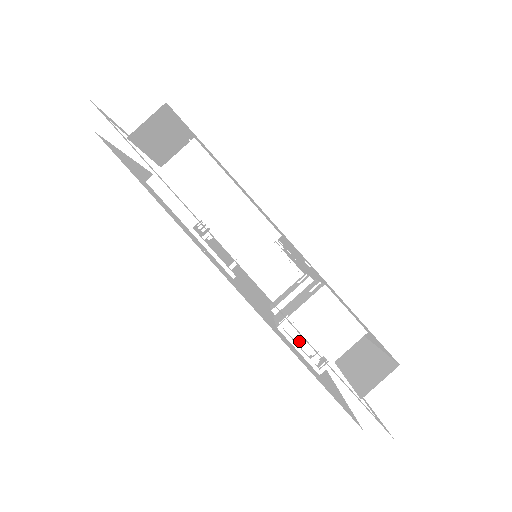
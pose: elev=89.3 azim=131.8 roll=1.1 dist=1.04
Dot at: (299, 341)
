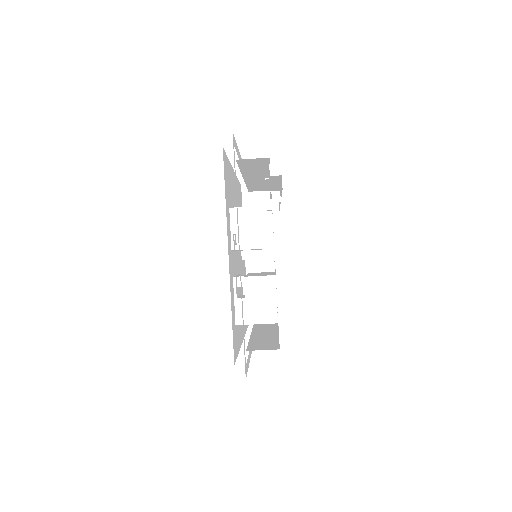
Dot at: occluded
